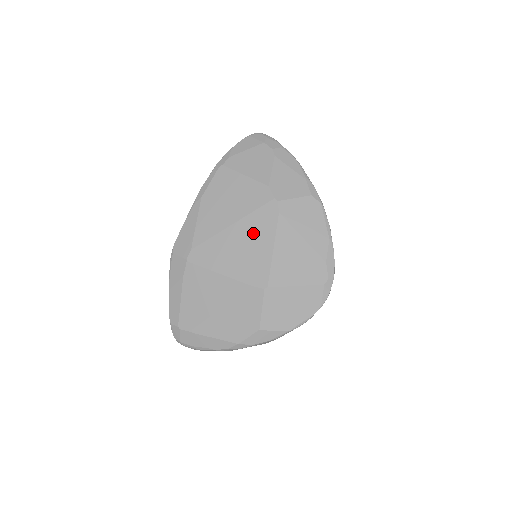
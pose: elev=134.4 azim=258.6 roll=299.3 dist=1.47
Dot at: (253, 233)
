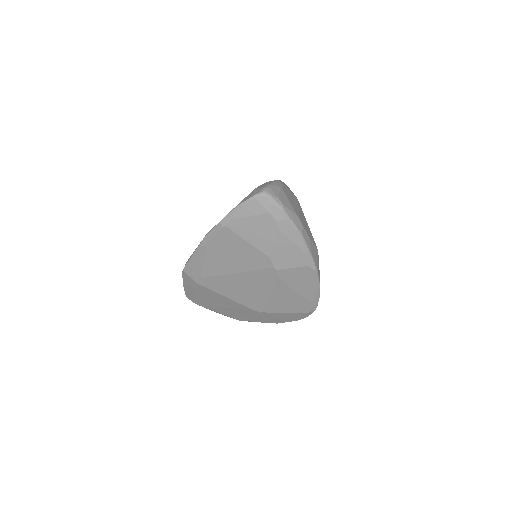
Dot at: (253, 283)
